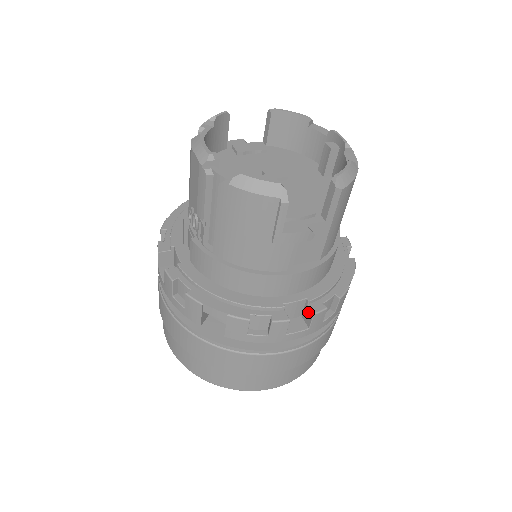
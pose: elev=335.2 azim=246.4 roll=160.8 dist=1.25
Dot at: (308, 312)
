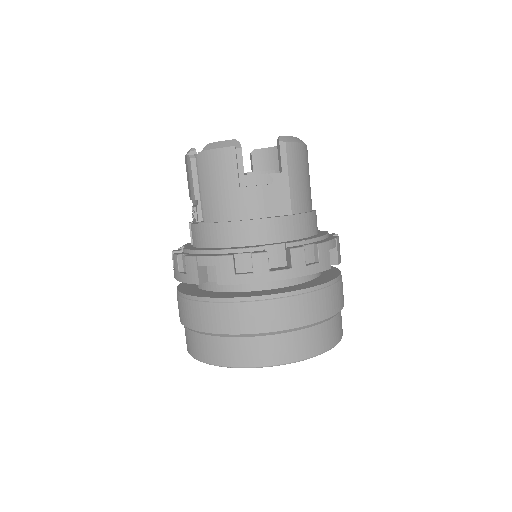
Dot at: (288, 253)
